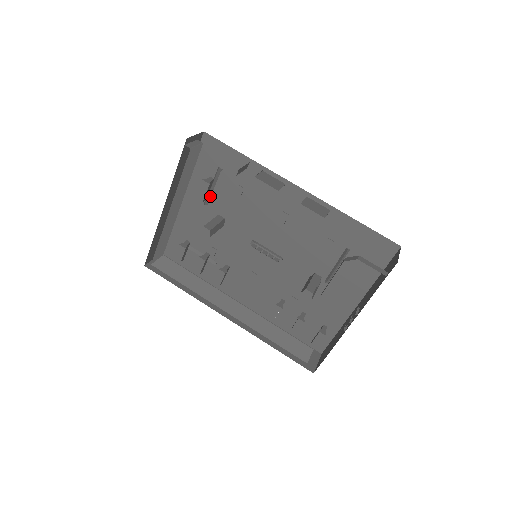
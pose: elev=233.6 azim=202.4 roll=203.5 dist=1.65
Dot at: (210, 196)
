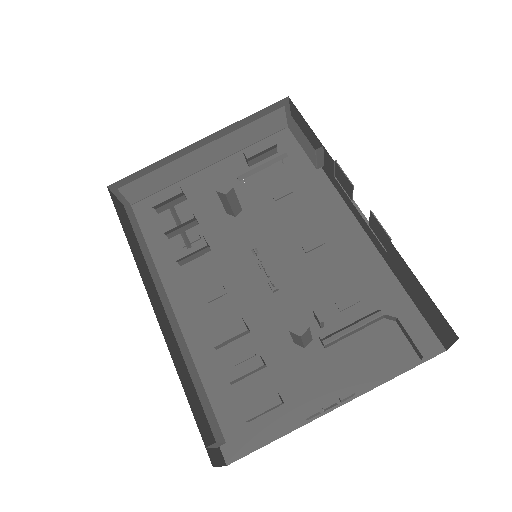
Dot at: (251, 174)
